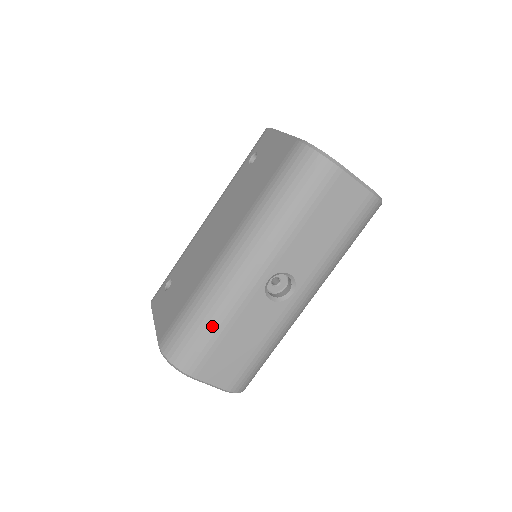
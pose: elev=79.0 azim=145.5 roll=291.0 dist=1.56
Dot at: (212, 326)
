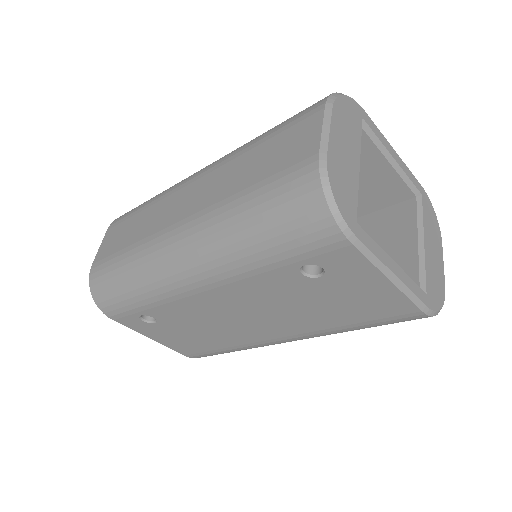
Dot at: occluded
